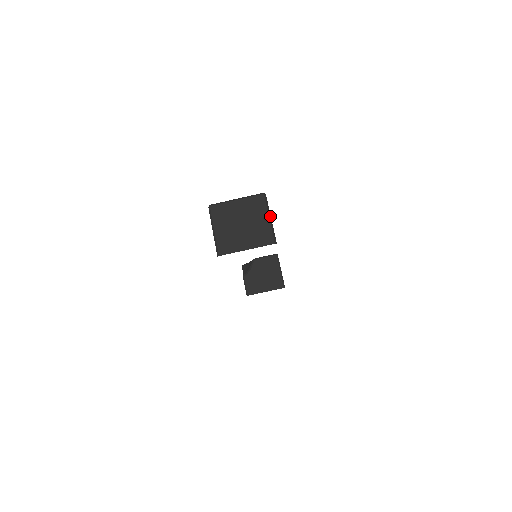
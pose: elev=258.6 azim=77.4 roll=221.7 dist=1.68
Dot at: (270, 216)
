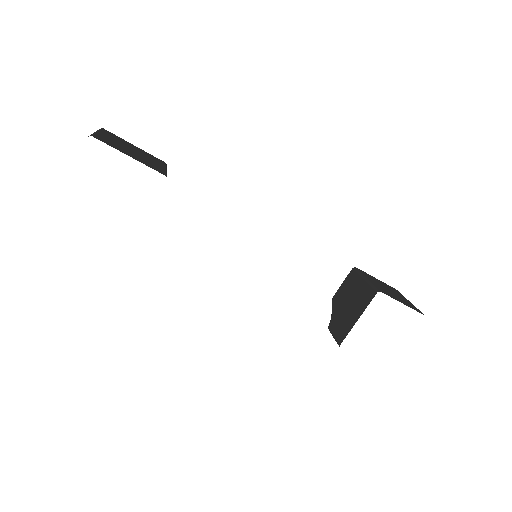
Dot at: (97, 132)
